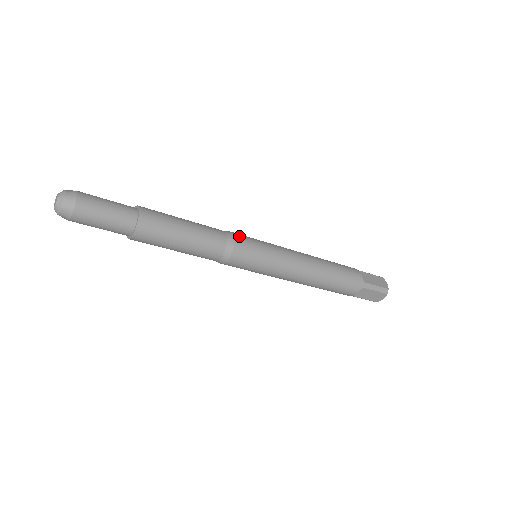
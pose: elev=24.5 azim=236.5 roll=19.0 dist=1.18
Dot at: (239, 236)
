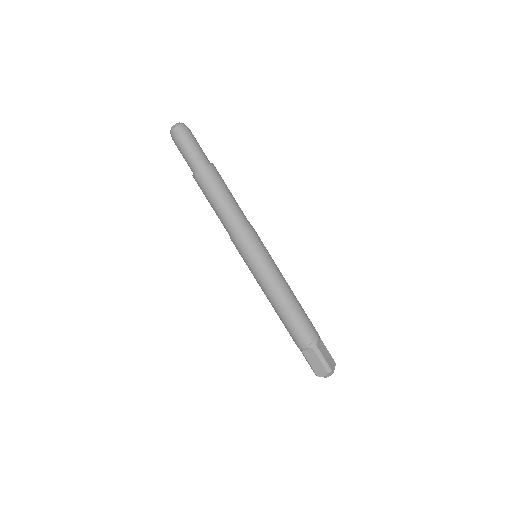
Dot at: occluded
